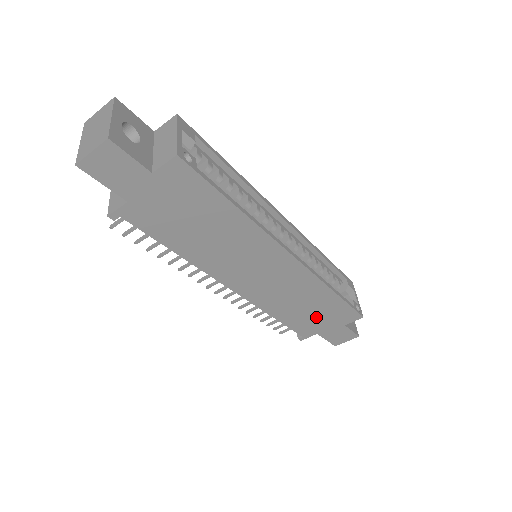
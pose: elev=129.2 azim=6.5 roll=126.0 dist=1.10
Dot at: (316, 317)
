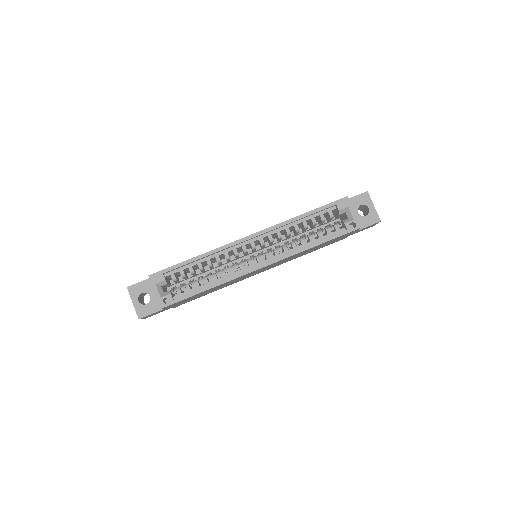
Dot at: occluded
